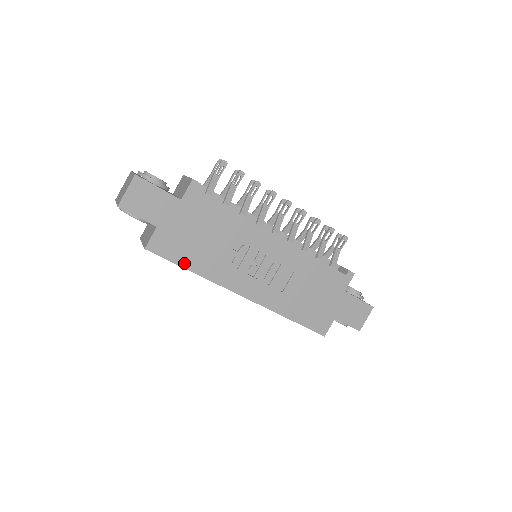
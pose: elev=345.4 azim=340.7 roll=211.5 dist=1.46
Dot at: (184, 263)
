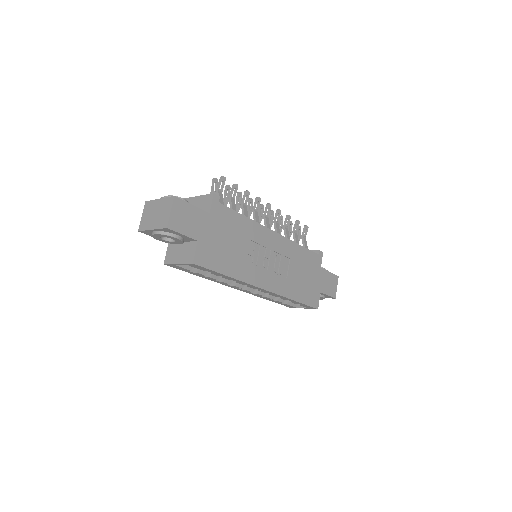
Dot at: (222, 270)
